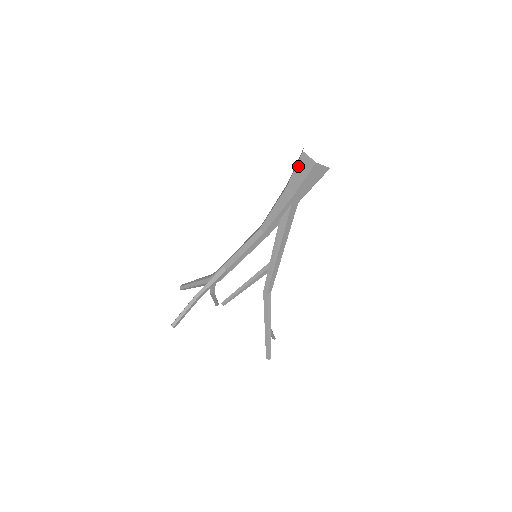
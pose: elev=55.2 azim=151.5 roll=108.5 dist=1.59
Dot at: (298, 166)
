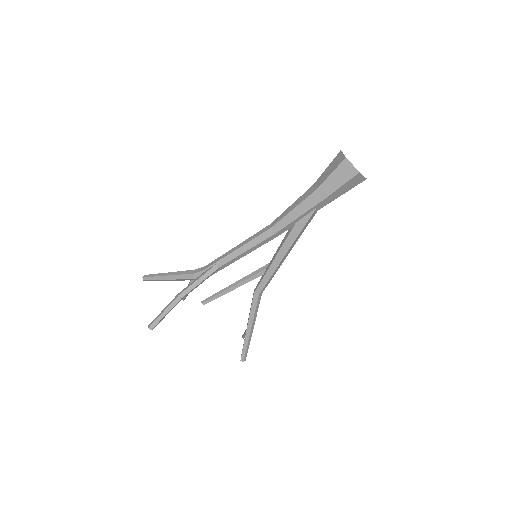
Dot at: (336, 172)
